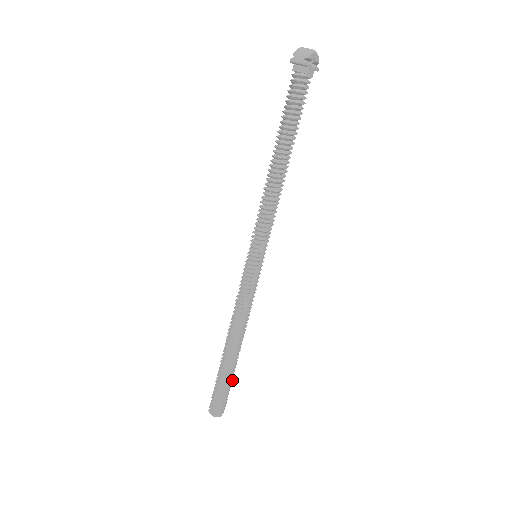
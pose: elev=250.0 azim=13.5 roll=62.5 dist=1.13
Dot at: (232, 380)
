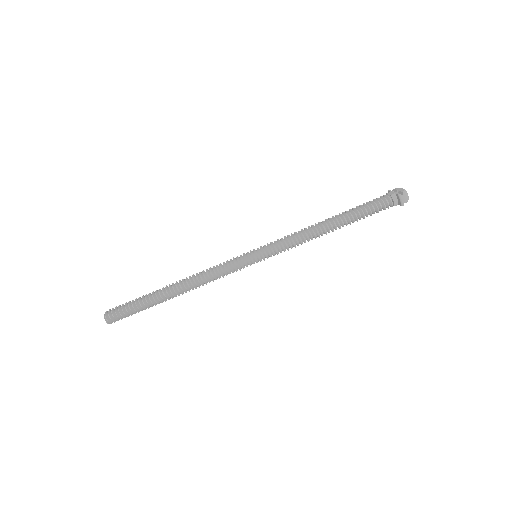
Dot at: occluded
